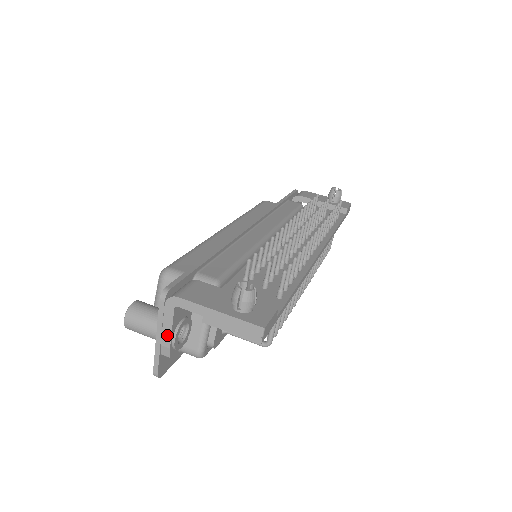
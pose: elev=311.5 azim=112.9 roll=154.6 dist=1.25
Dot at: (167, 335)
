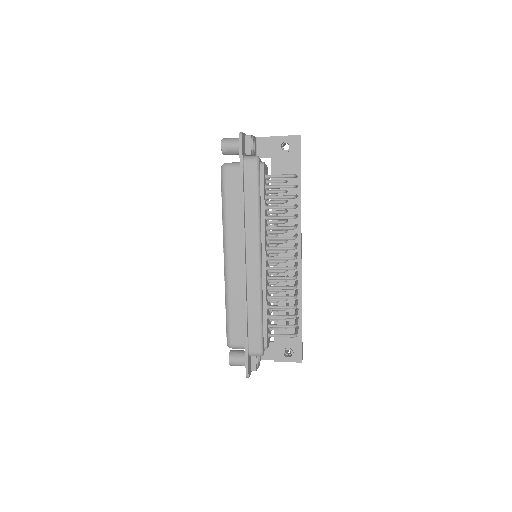
Dot at: occluded
